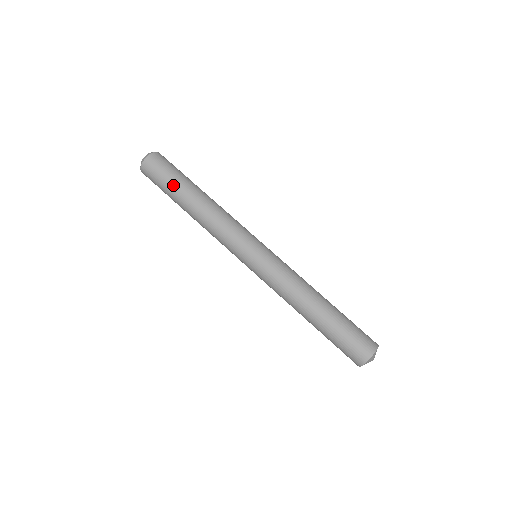
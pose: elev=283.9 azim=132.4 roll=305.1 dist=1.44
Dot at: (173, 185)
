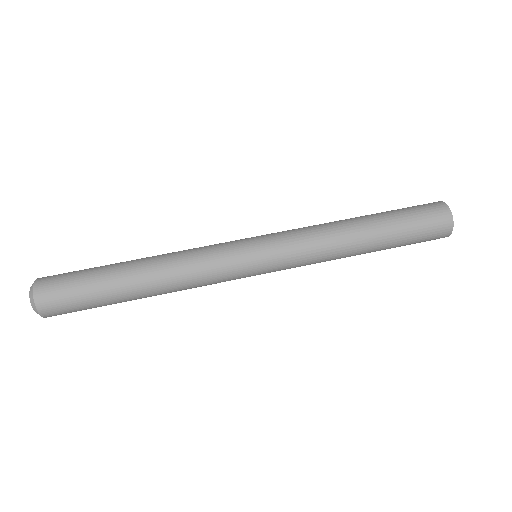
Dot at: (102, 300)
